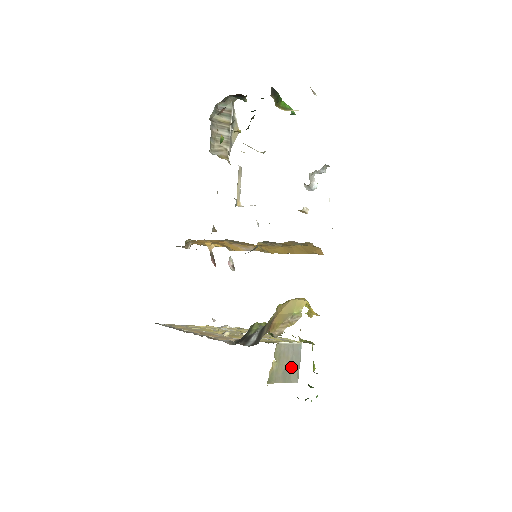
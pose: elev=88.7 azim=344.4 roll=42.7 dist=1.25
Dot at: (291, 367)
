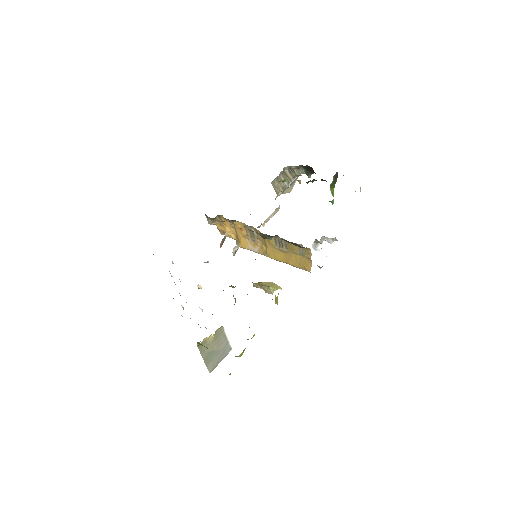
Dot at: (215, 356)
